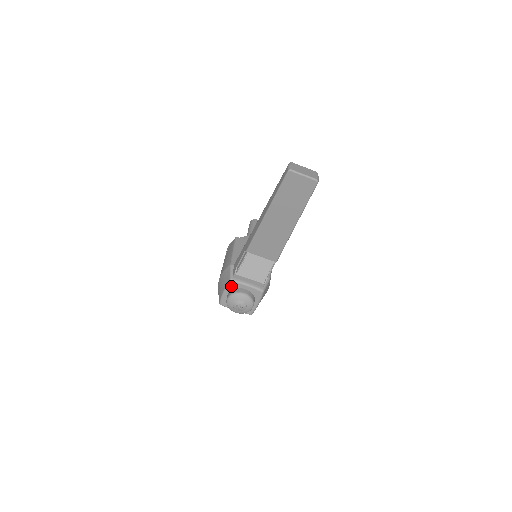
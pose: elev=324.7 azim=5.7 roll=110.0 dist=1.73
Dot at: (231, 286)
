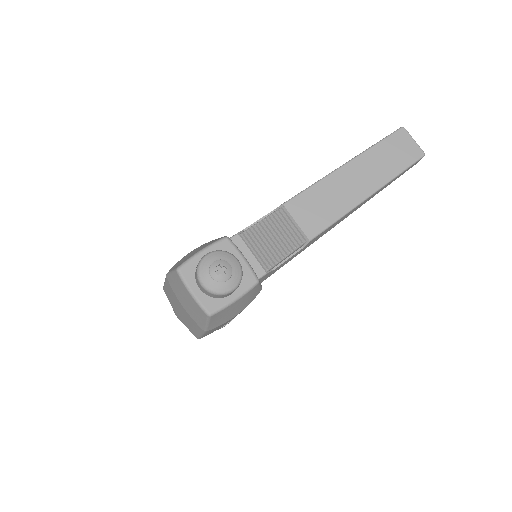
Dot at: (220, 246)
